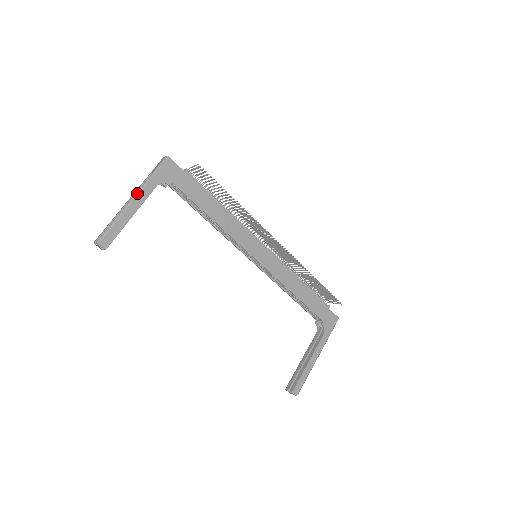
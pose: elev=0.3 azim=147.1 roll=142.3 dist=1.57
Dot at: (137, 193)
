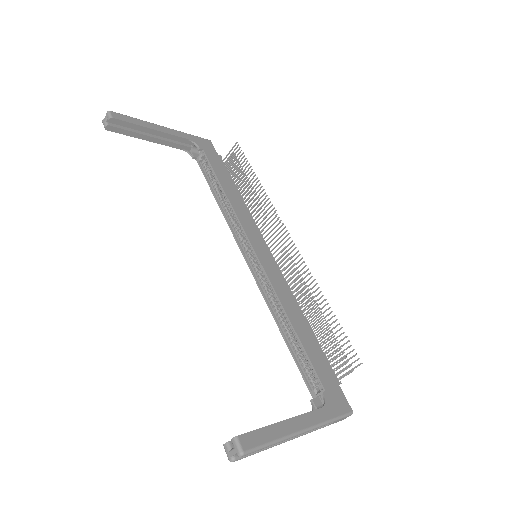
Dot at: (168, 128)
